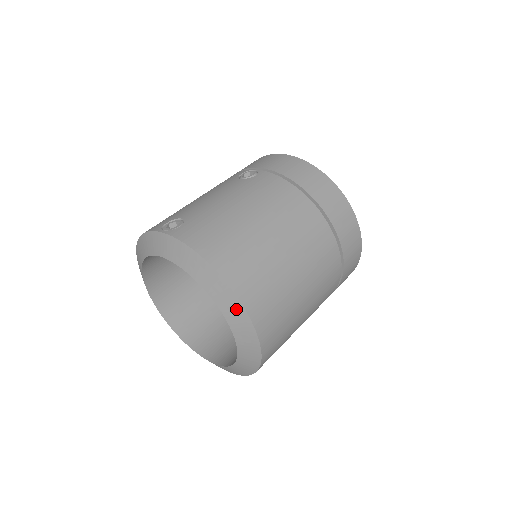
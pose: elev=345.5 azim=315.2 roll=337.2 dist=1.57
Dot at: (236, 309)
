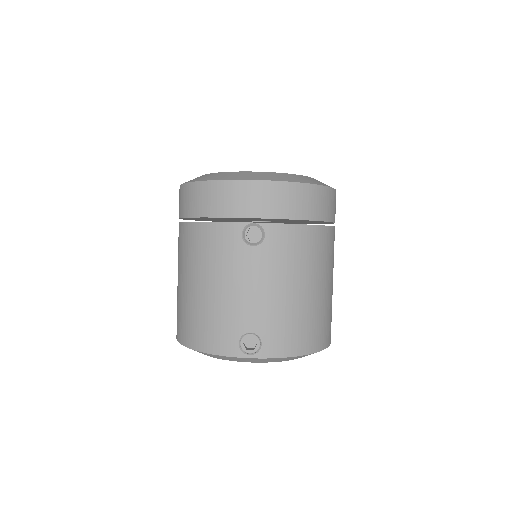
Dot at: occluded
